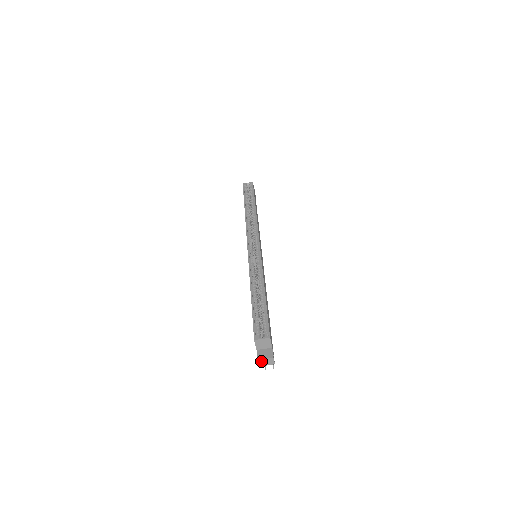
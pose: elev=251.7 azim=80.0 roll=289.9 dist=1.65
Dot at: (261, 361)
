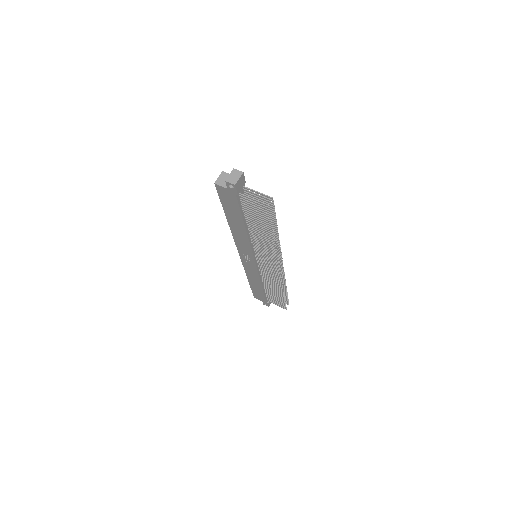
Dot at: (230, 180)
